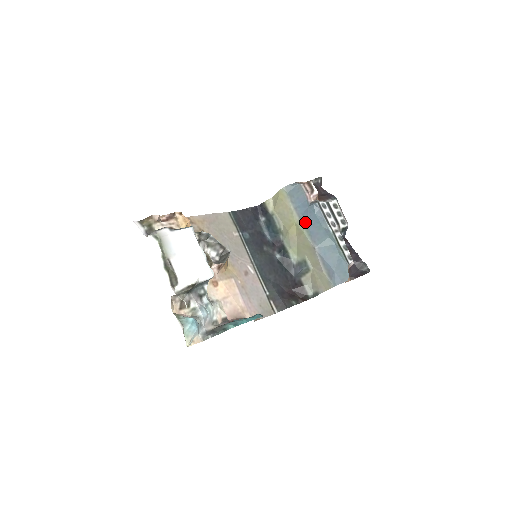
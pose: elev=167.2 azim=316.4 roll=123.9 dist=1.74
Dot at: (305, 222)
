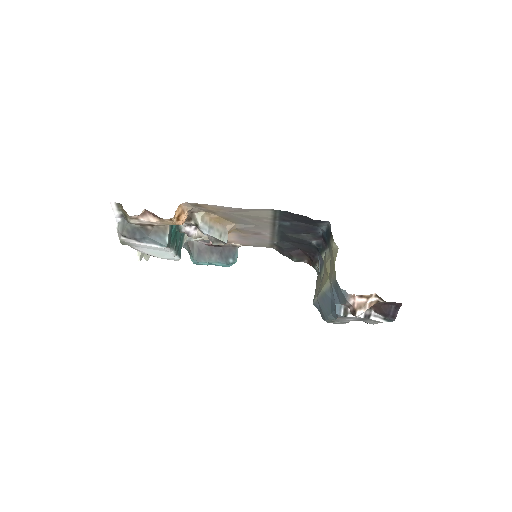
Dot at: (327, 294)
